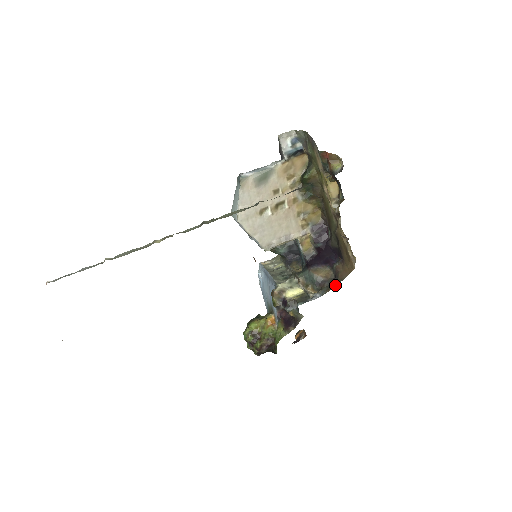
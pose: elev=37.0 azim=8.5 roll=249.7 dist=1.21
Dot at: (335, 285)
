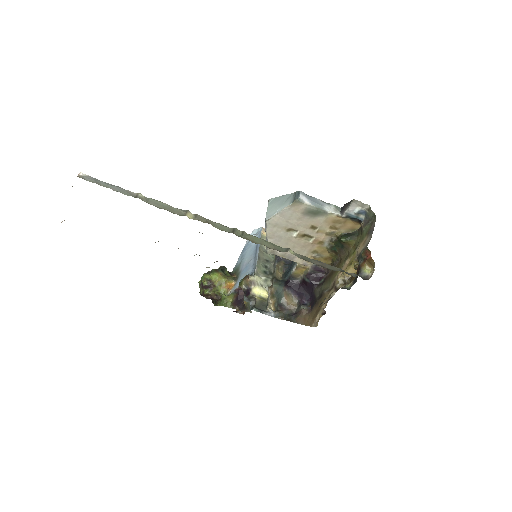
Dot at: occluded
